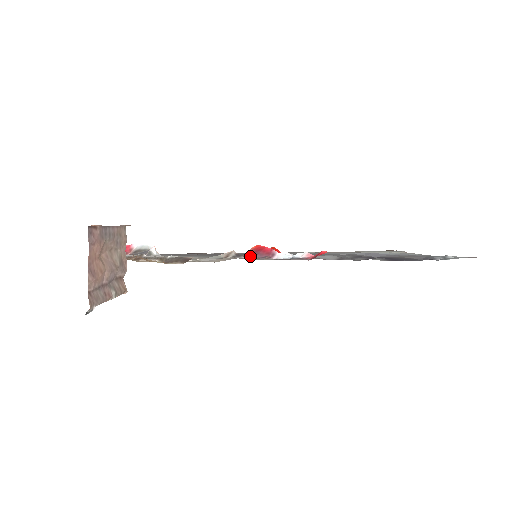
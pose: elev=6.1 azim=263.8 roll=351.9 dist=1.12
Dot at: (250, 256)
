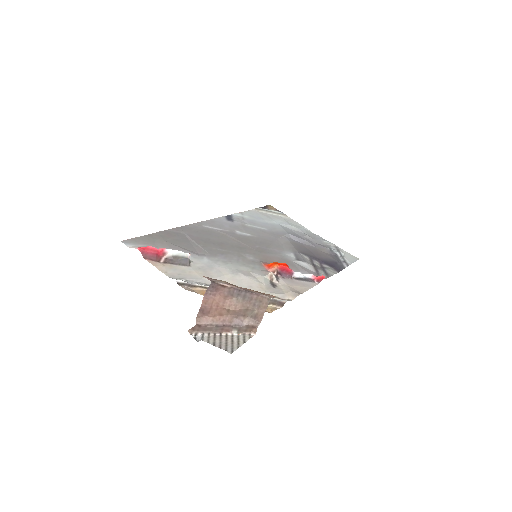
Dot at: (280, 275)
